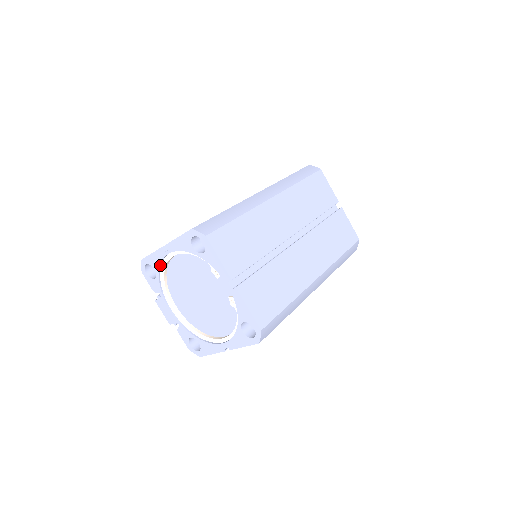
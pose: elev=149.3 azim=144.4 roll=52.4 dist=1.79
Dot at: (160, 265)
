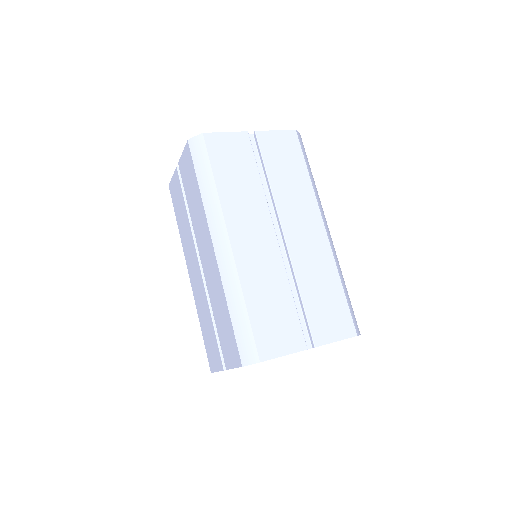
Dot at: occluded
